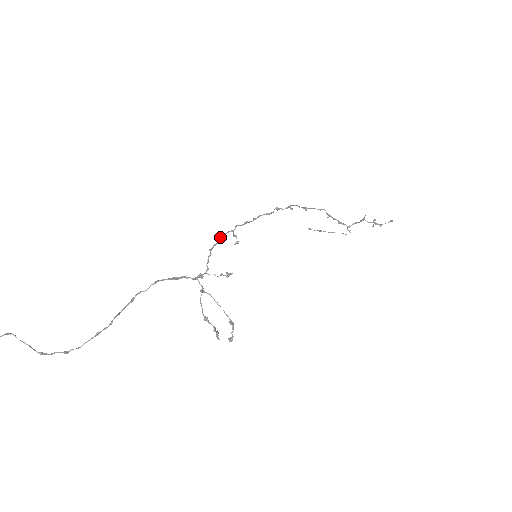
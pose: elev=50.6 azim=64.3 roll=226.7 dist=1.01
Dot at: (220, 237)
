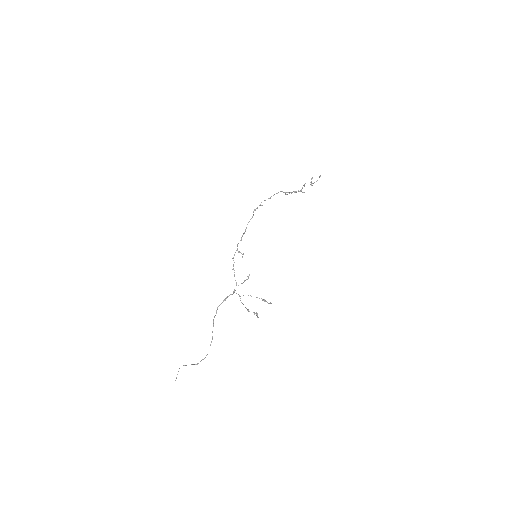
Dot at: (233, 258)
